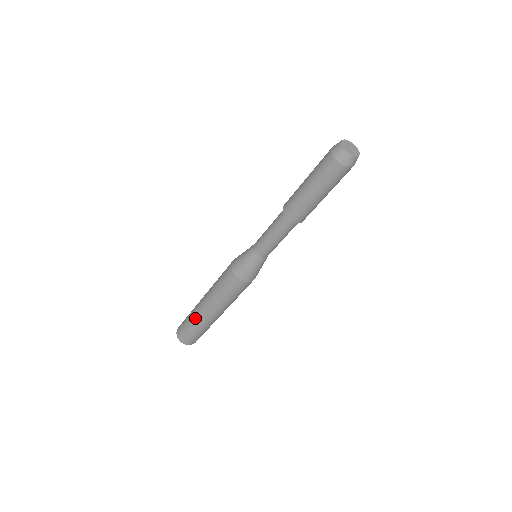
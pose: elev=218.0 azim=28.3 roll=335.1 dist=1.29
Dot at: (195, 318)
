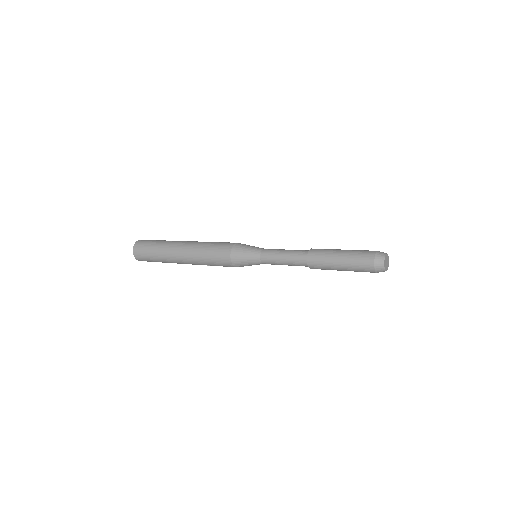
Dot at: (167, 260)
